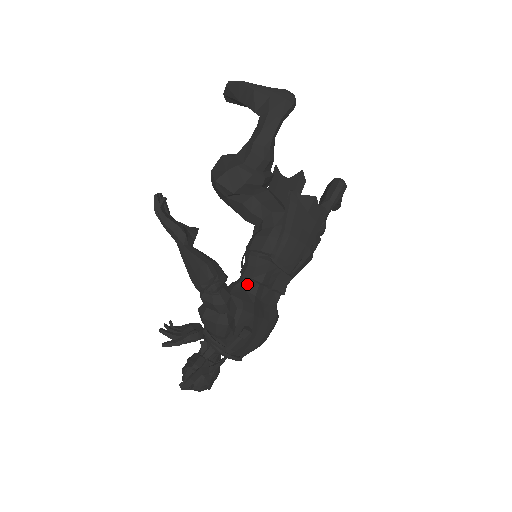
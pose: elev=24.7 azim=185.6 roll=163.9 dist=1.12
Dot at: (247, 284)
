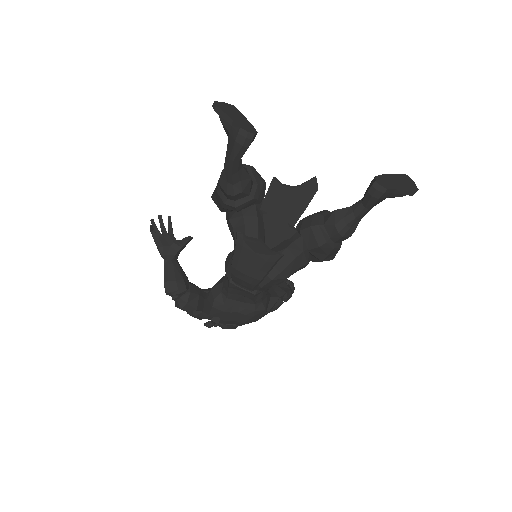
Dot at: (223, 287)
